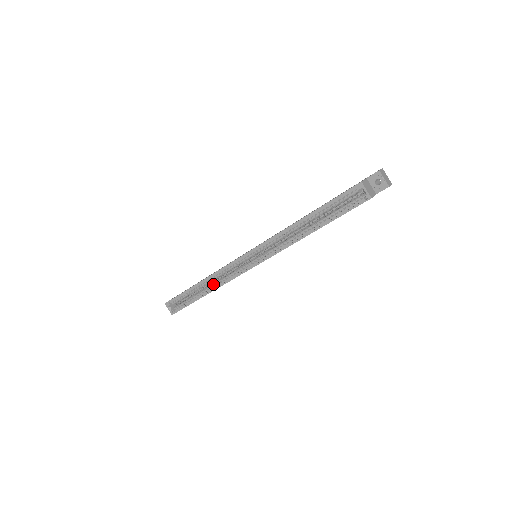
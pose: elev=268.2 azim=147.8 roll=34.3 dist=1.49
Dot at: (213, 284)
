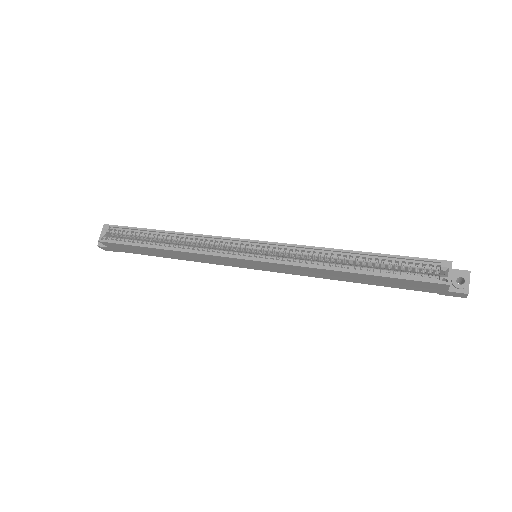
Dot at: (182, 245)
